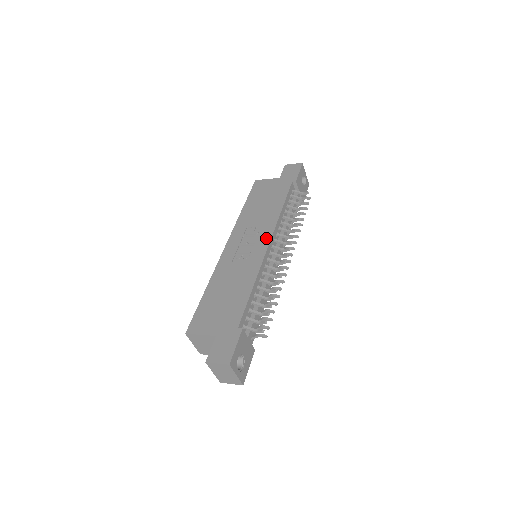
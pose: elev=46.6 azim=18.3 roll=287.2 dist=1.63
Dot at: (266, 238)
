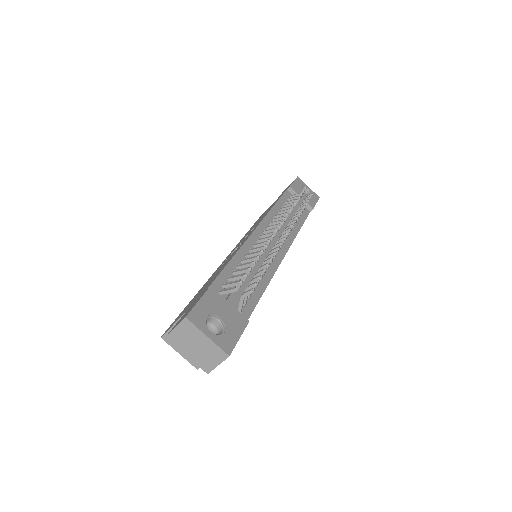
Dot at: occluded
